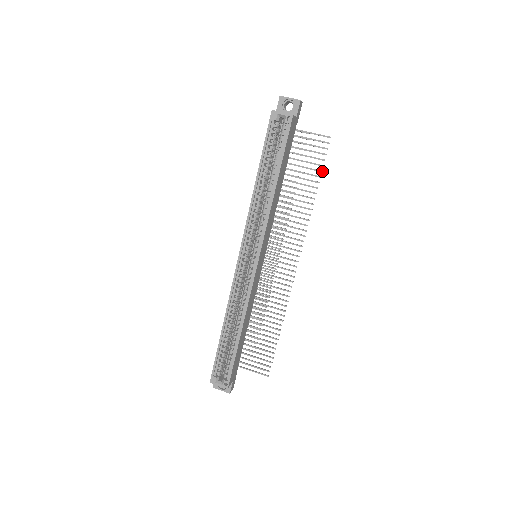
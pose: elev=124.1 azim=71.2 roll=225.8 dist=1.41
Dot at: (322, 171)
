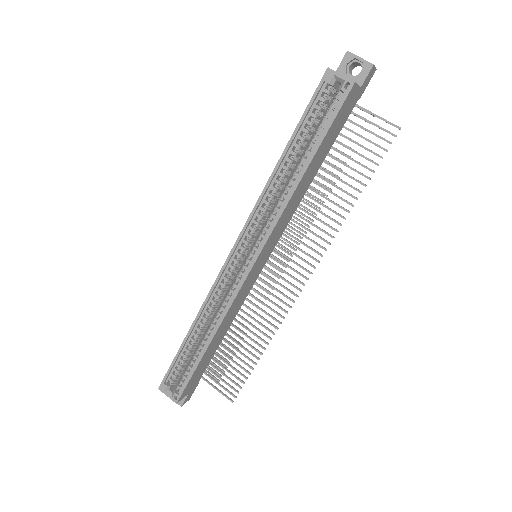
Dot at: (374, 171)
